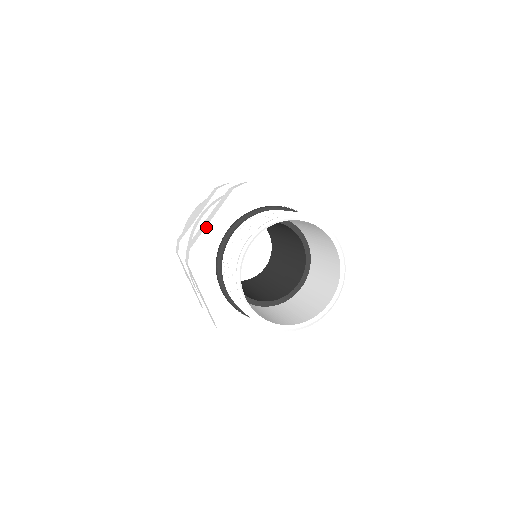
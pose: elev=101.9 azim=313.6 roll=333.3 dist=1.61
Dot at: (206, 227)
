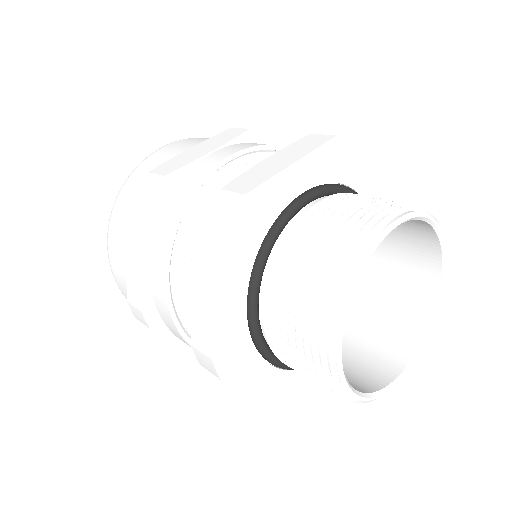
Dot at: (281, 171)
